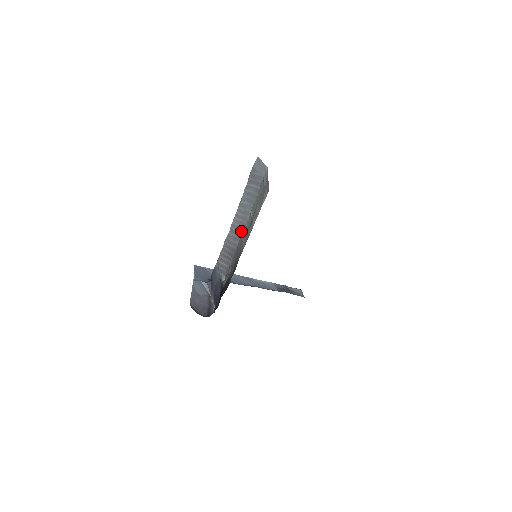
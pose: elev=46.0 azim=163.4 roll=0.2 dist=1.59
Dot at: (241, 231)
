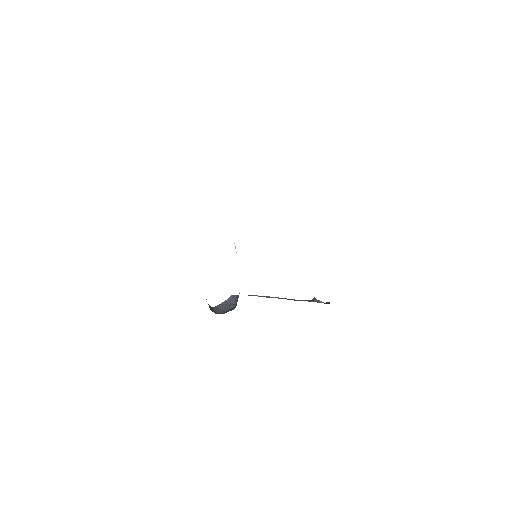
Dot at: occluded
